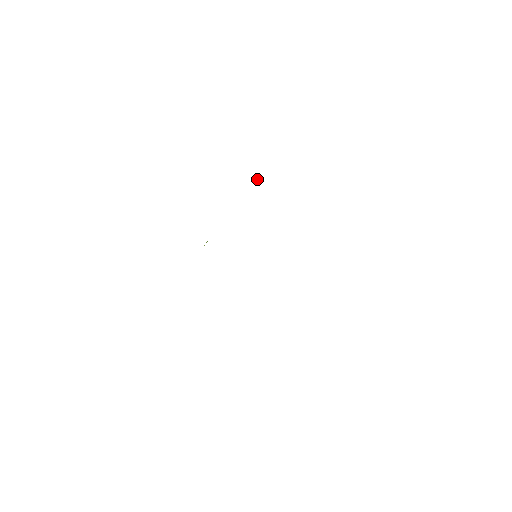
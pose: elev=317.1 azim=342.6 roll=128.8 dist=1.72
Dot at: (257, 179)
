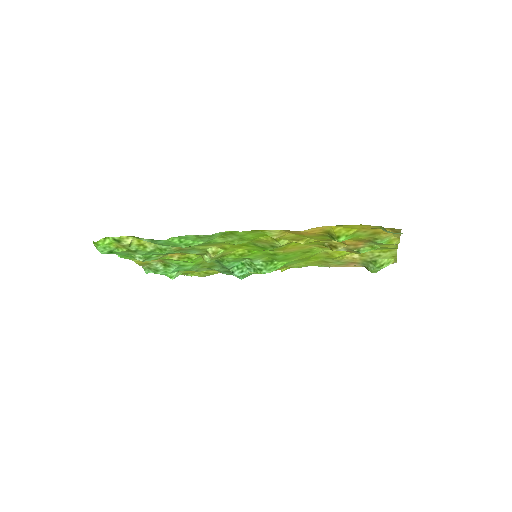
Dot at: (179, 274)
